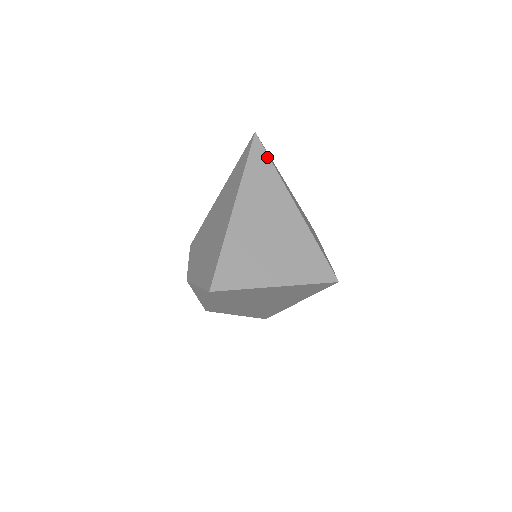
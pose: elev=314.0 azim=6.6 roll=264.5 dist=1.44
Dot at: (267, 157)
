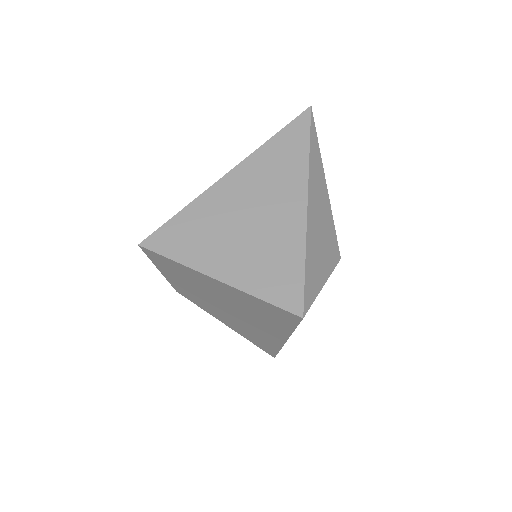
Dot at: (307, 136)
